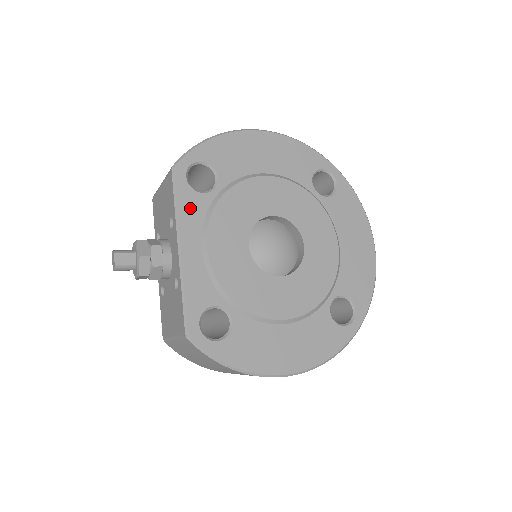
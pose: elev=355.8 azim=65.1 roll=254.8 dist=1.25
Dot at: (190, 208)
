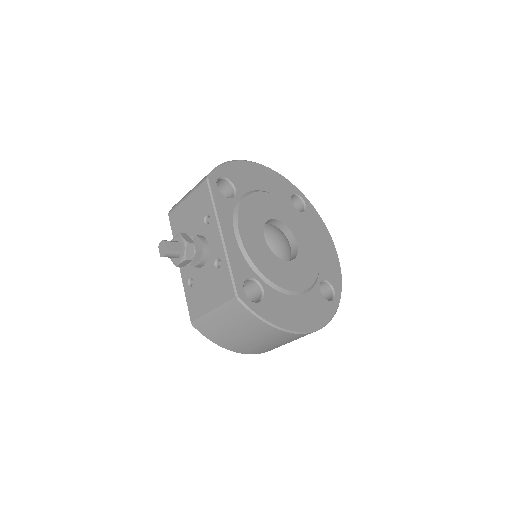
Dot at: (223, 207)
